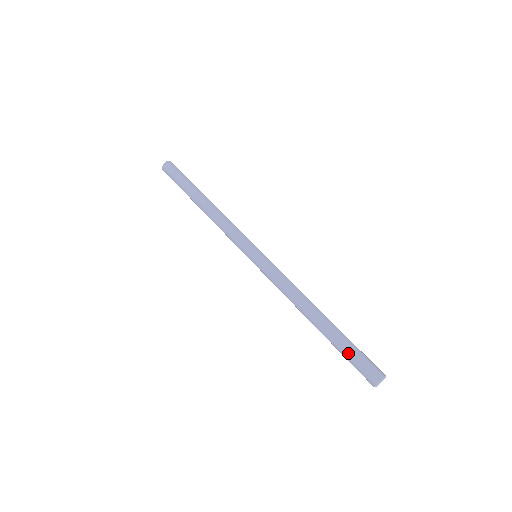
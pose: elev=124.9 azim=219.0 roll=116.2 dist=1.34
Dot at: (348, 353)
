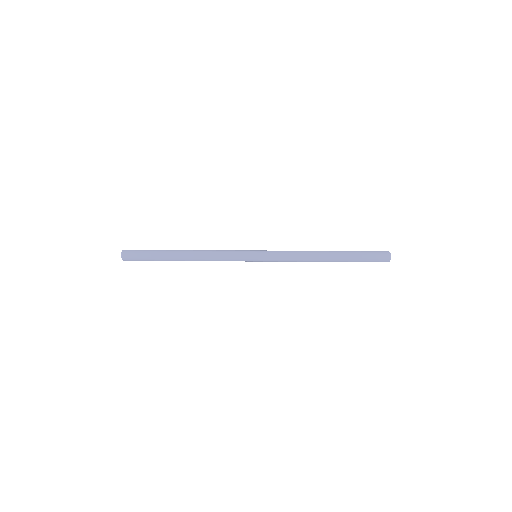
Dot at: (363, 254)
